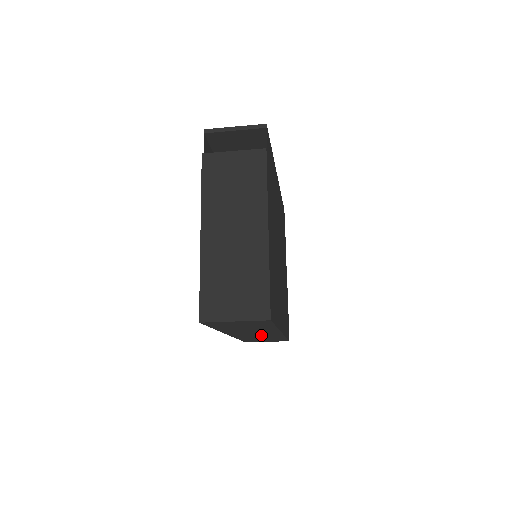
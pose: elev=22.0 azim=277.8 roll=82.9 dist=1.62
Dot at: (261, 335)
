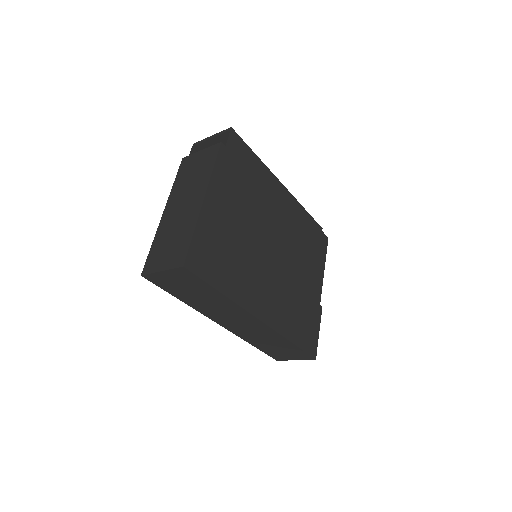
Dot at: (253, 329)
